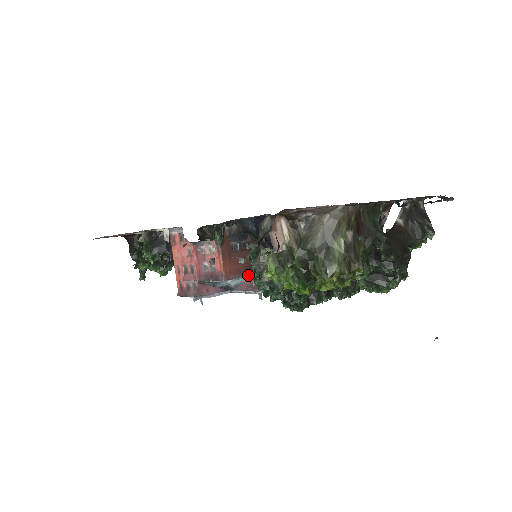
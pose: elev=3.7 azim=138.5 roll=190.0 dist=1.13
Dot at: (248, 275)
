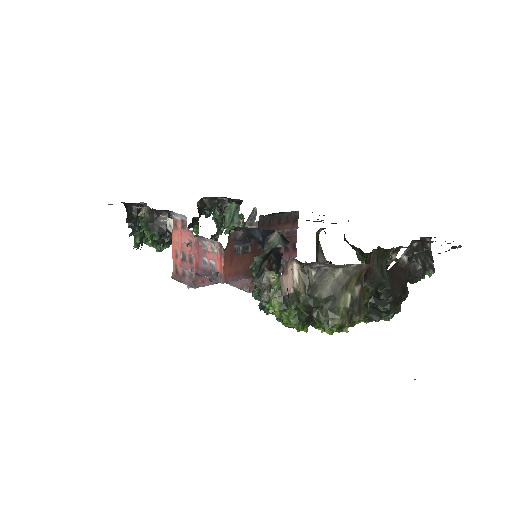
Dot at: (246, 278)
